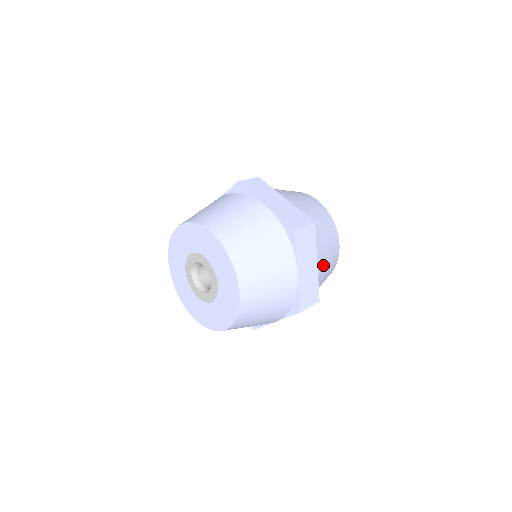
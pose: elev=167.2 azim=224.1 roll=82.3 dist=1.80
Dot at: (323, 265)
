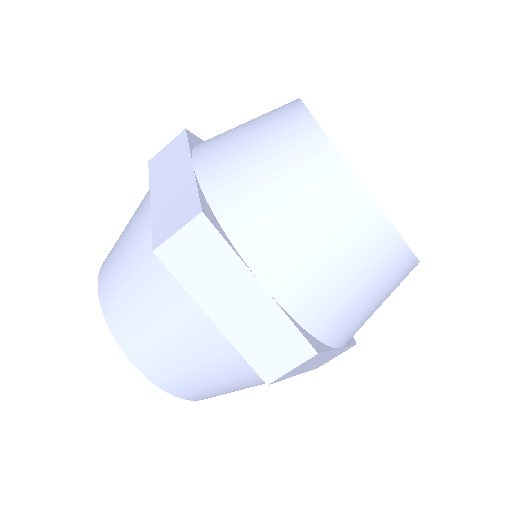
Dot at: occluded
